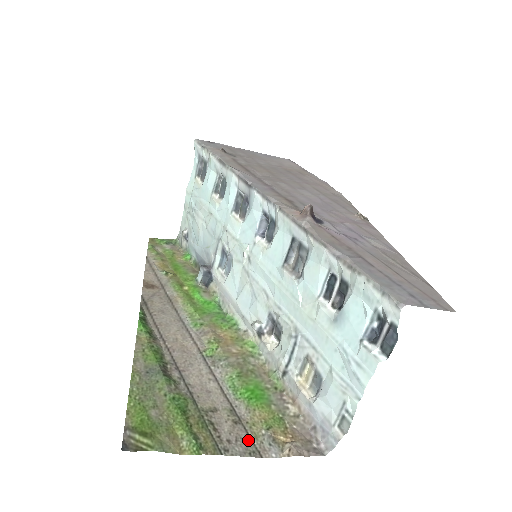
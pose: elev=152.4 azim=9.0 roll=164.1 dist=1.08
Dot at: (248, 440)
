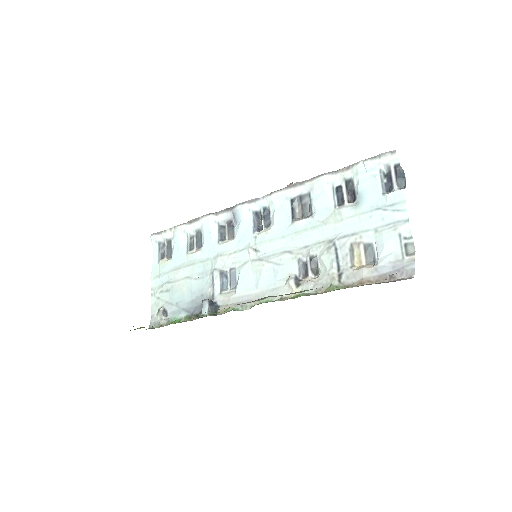
Dot at: occluded
